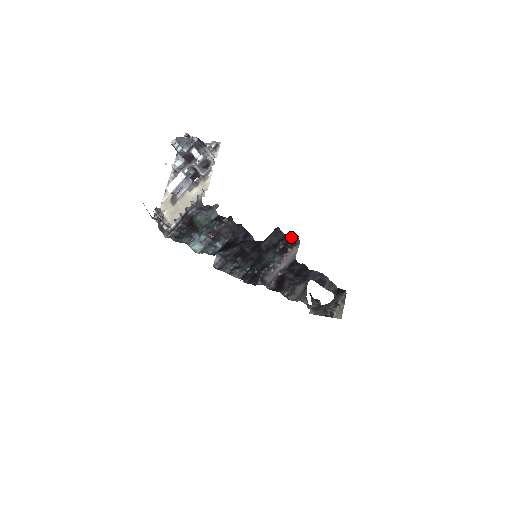
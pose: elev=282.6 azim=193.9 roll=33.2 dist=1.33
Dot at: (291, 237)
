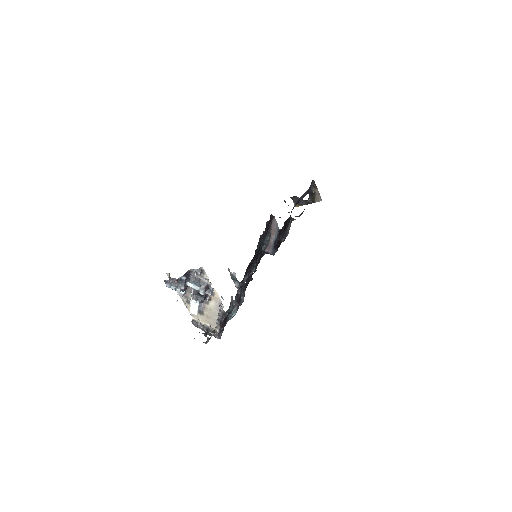
Dot at: (268, 223)
